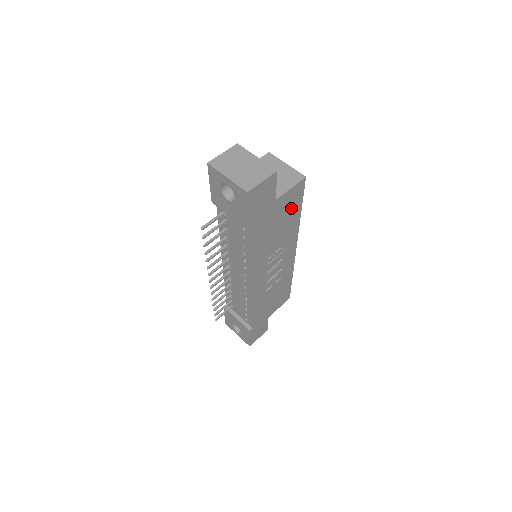
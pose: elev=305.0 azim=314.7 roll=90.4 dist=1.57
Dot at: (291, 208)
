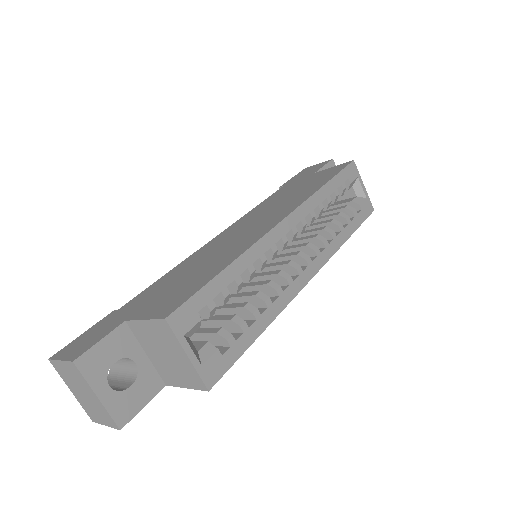
Dot at: occluded
